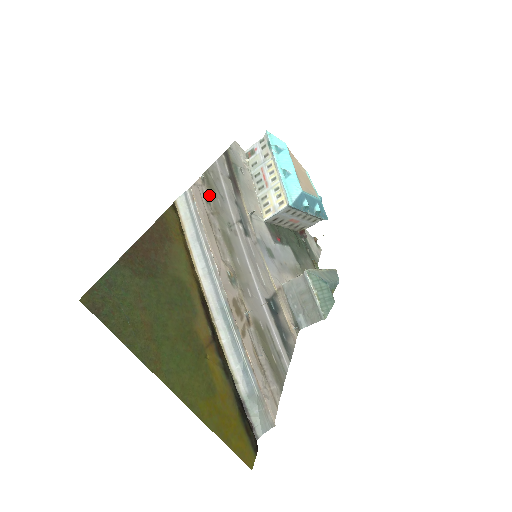
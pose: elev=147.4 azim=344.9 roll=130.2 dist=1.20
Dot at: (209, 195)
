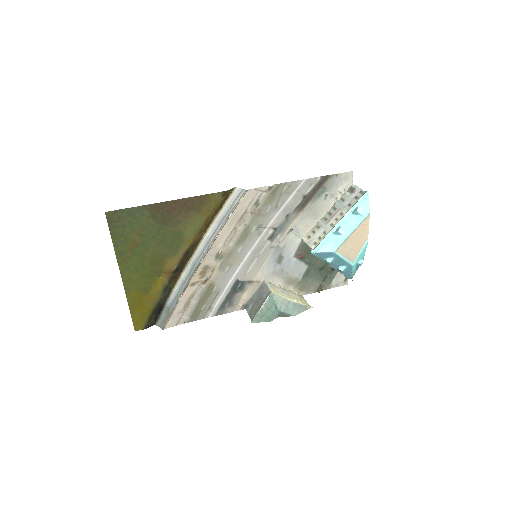
Dot at: (264, 200)
